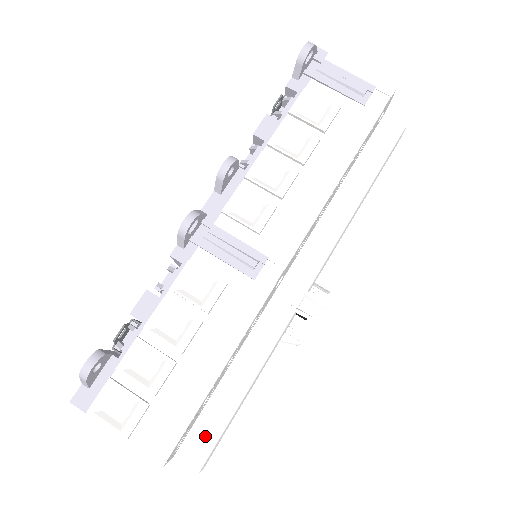
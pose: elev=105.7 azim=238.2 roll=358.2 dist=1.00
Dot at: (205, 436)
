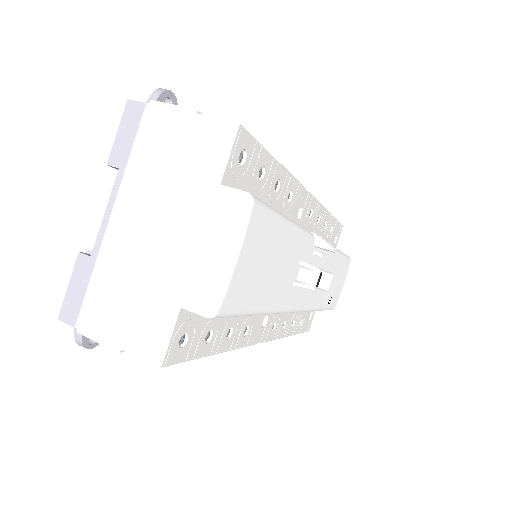
Dot at: occluded
